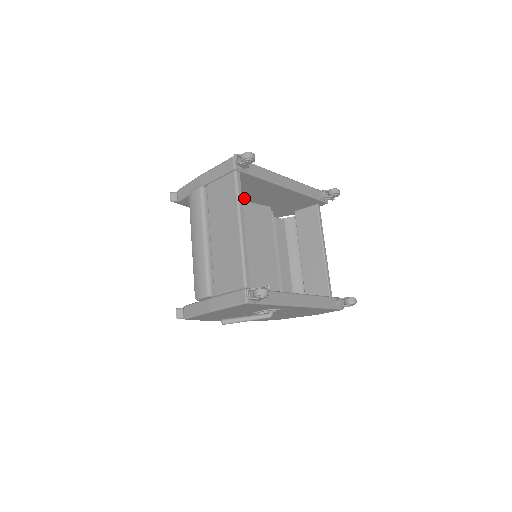
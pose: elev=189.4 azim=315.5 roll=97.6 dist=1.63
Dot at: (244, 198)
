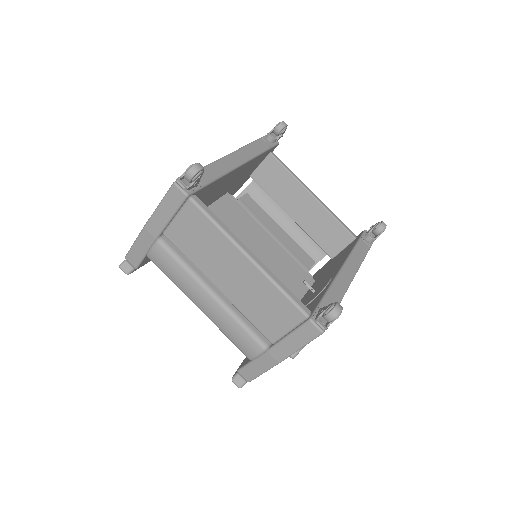
Dot at: occluded
